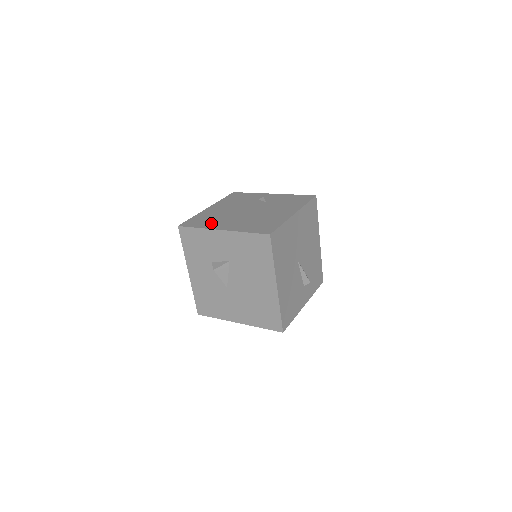
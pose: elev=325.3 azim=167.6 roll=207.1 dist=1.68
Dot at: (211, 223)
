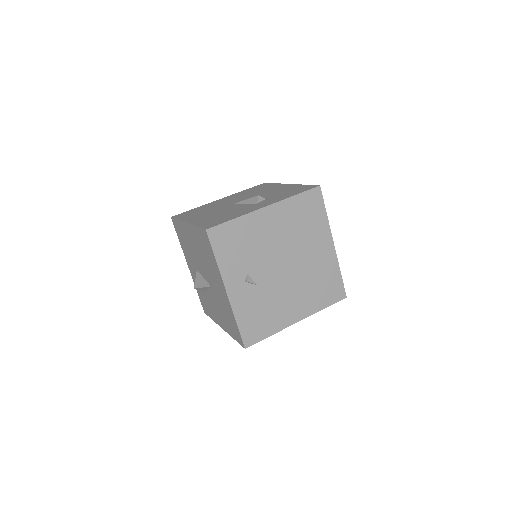
Dot at: occluded
